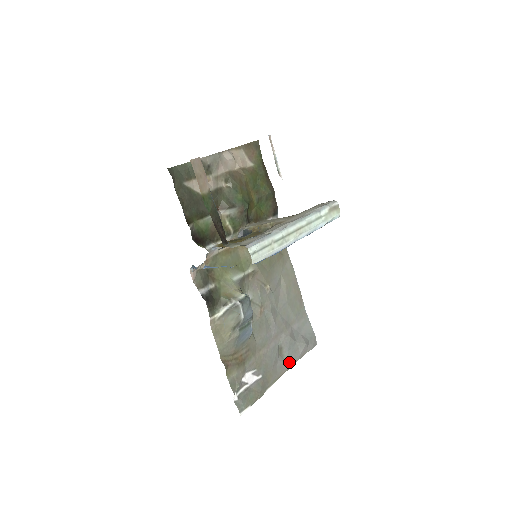
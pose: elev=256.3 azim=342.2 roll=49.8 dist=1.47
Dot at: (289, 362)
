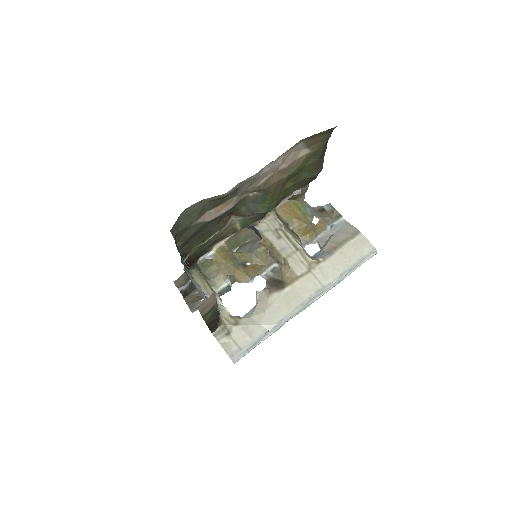
Dot at: occluded
